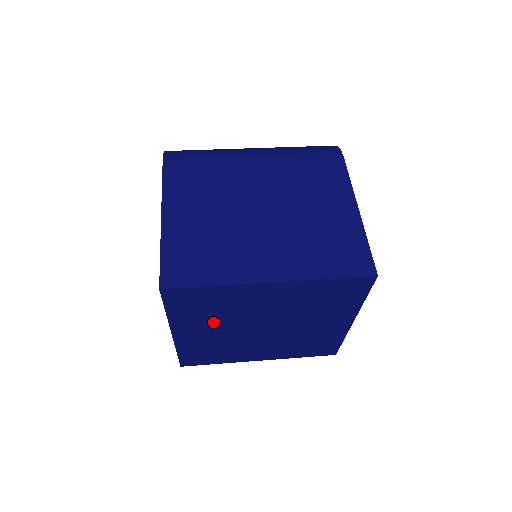
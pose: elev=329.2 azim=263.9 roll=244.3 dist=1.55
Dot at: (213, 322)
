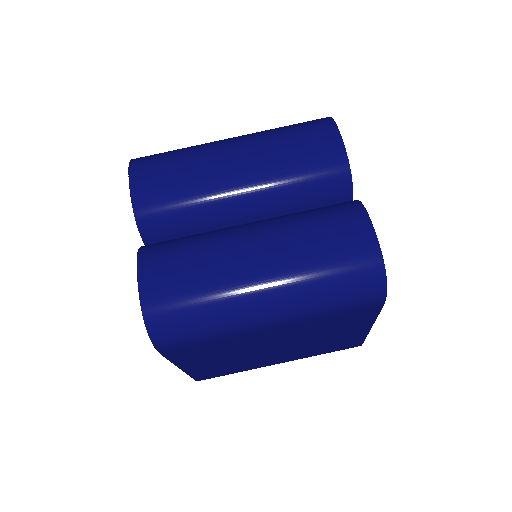
Dot at: occluded
